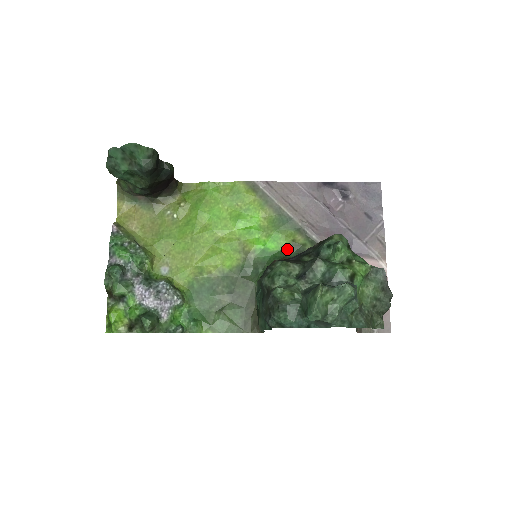
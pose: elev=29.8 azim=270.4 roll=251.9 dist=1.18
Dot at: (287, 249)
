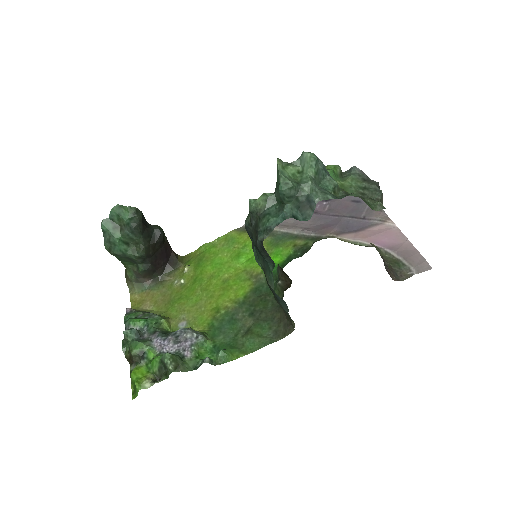
Dot at: (292, 255)
